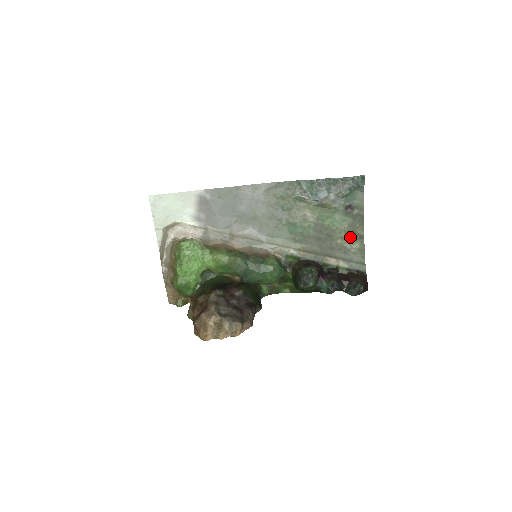
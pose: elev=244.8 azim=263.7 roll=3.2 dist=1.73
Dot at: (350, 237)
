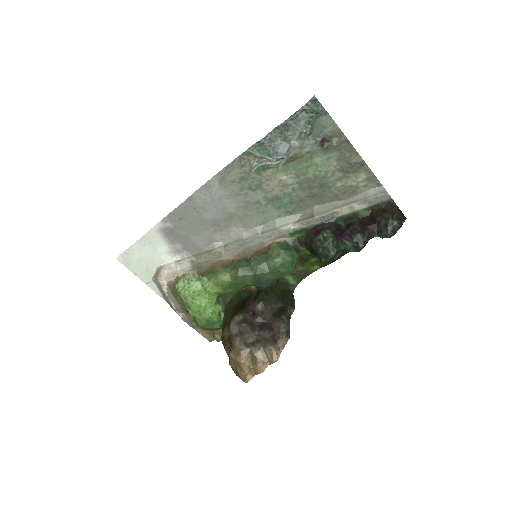
Dot at: (348, 172)
